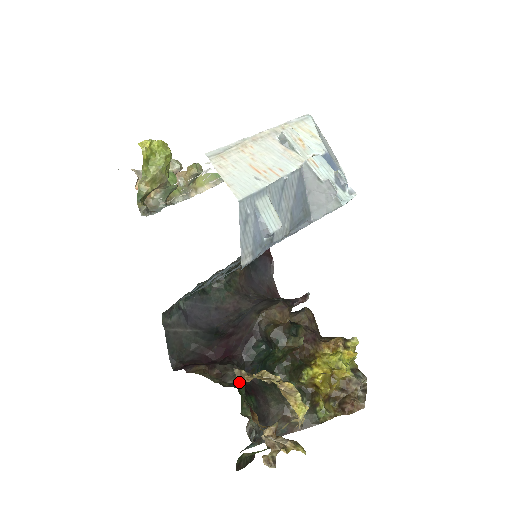
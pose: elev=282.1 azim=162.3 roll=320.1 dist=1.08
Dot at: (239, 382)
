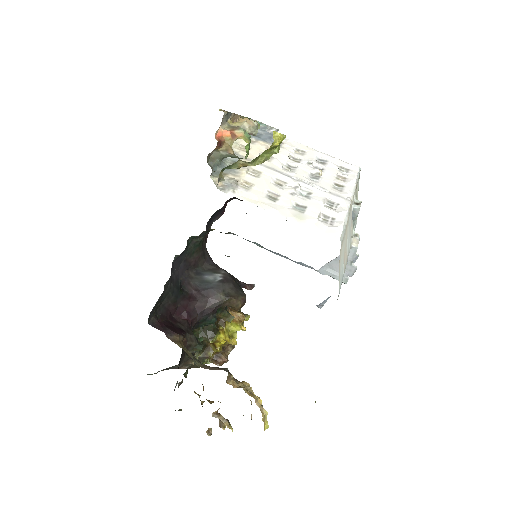
Dot at: (194, 352)
